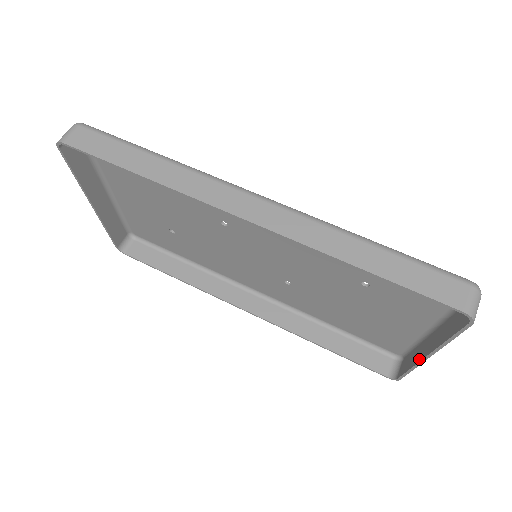
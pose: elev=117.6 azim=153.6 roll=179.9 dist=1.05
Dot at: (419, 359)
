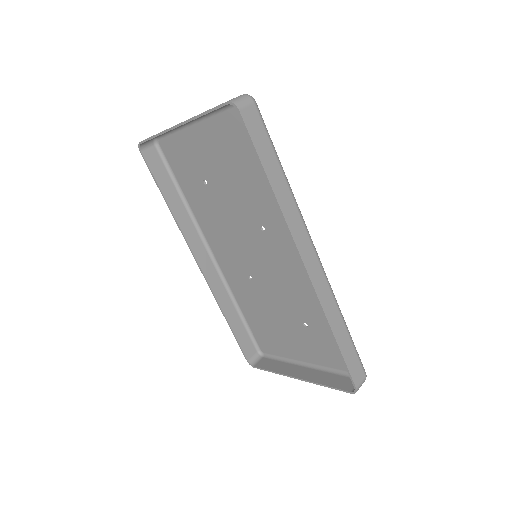
Dot at: (288, 373)
